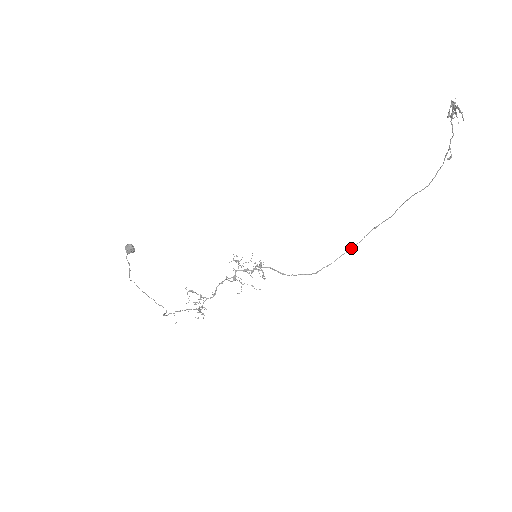
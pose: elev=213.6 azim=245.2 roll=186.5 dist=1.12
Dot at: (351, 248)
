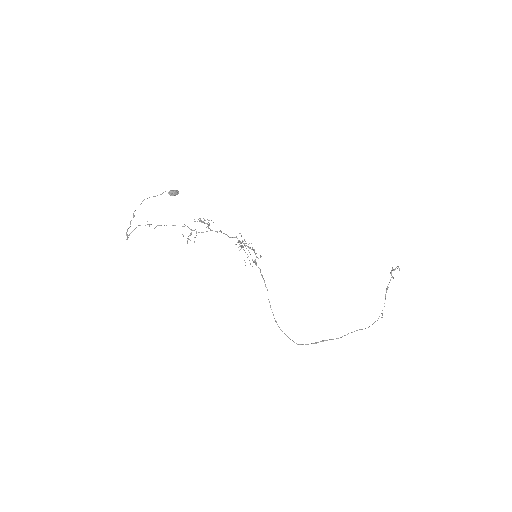
Dot at: (299, 344)
